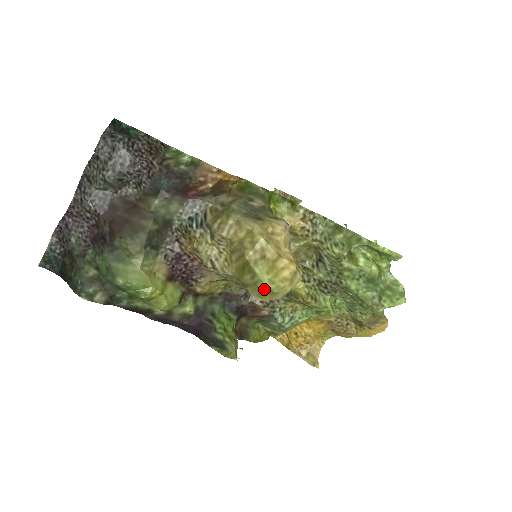
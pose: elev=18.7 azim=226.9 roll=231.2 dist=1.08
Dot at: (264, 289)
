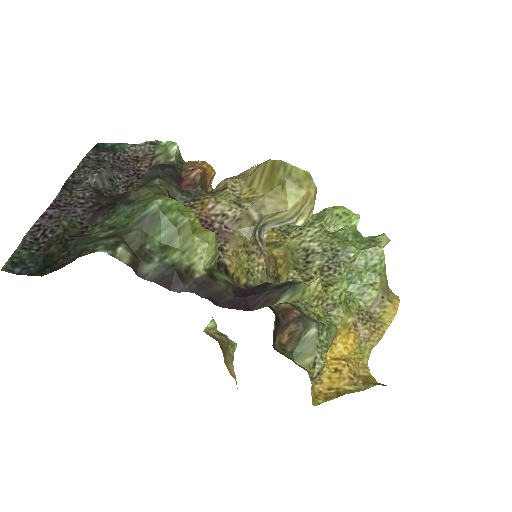
Dot at: (300, 175)
